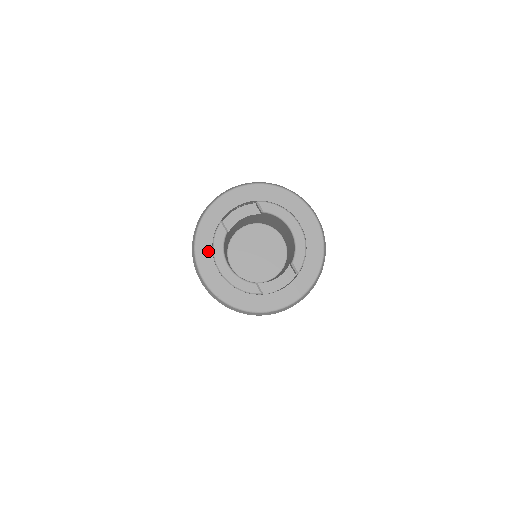
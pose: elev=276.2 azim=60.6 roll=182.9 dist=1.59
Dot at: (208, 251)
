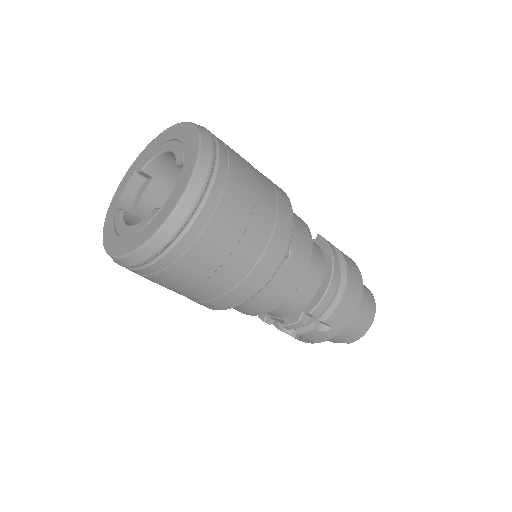
Dot at: (113, 236)
